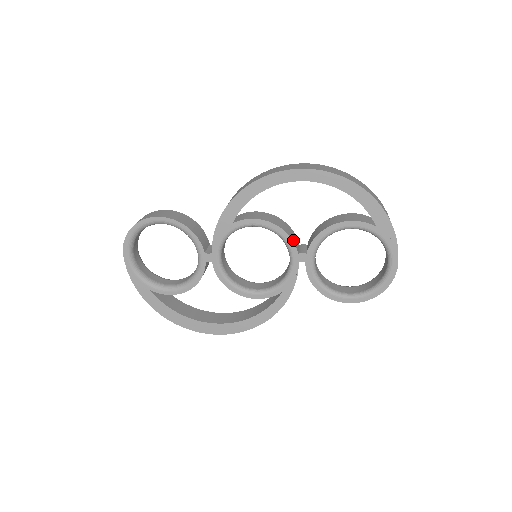
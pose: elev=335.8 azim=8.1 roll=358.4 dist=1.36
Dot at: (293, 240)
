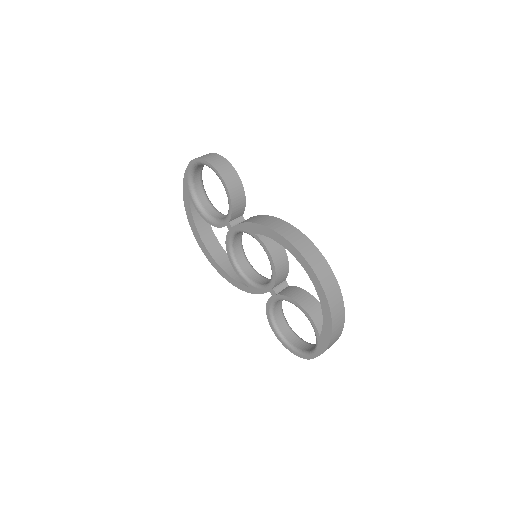
Dot at: (277, 281)
